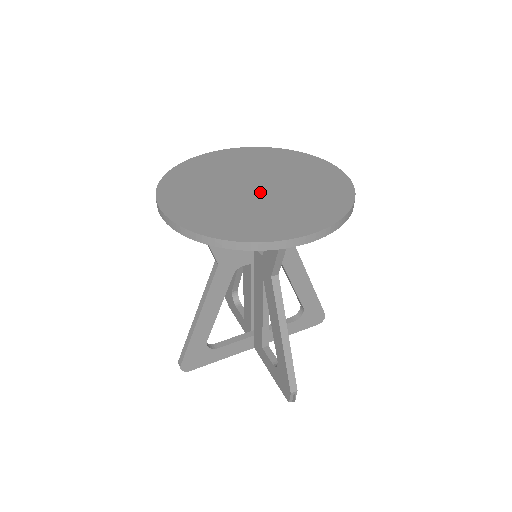
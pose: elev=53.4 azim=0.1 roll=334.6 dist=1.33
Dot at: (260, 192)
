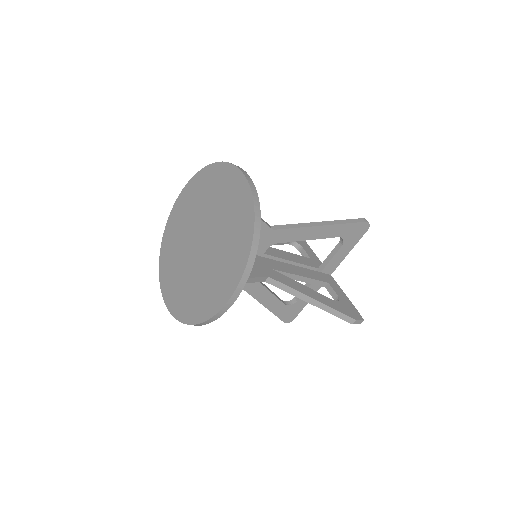
Dot at: (203, 250)
